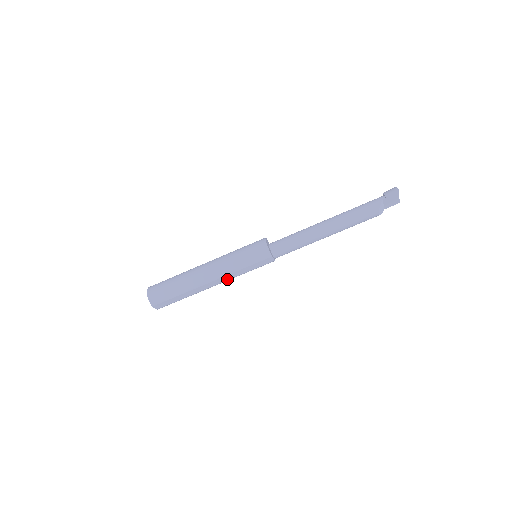
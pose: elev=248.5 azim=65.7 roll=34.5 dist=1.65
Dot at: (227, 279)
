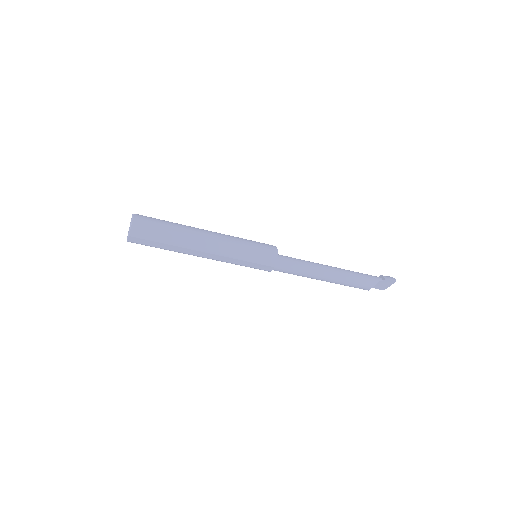
Dot at: (219, 259)
